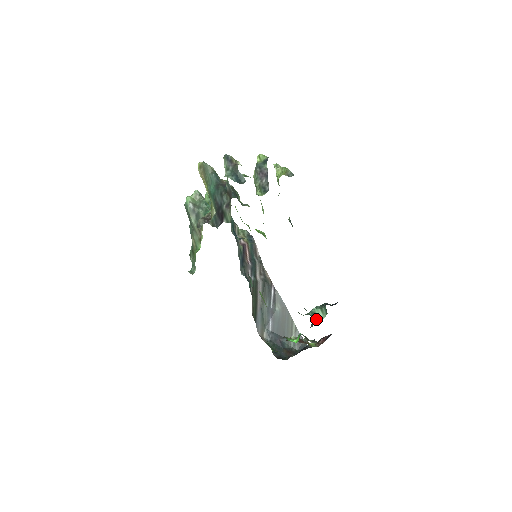
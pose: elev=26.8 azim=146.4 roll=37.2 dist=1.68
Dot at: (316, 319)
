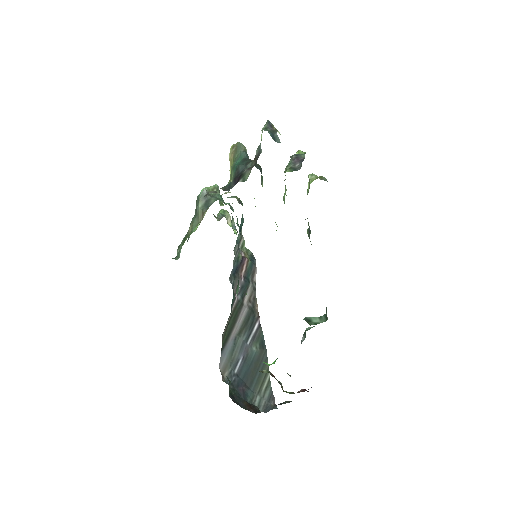
Dot at: (310, 323)
